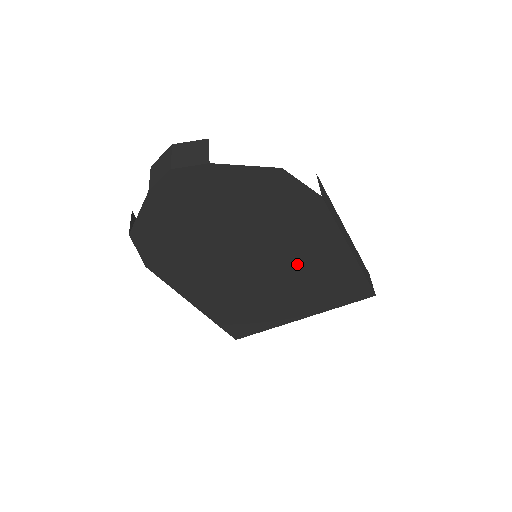
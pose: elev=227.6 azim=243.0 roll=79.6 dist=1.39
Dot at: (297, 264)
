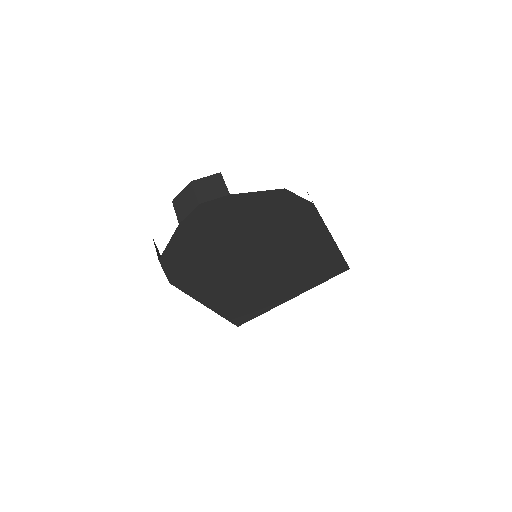
Dot at: (291, 257)
